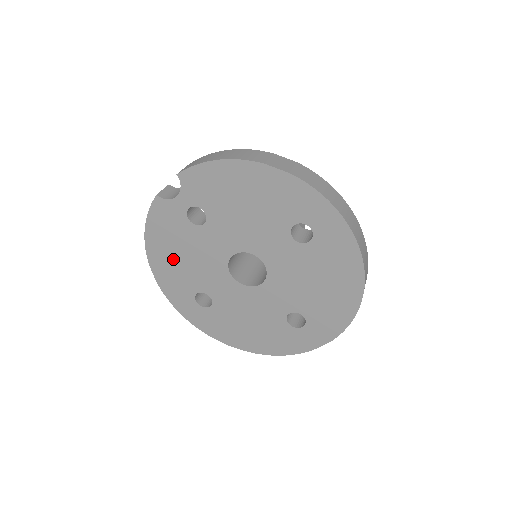
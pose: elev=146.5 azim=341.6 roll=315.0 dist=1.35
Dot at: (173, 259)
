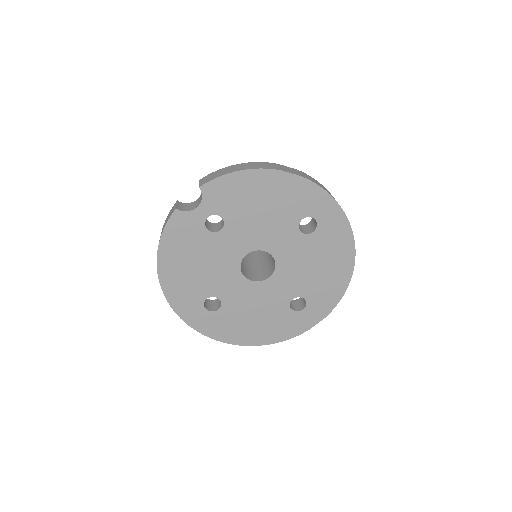
Dot at: (185, 269)
